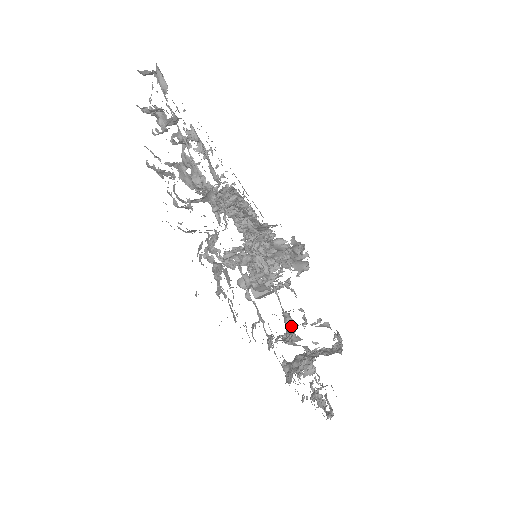
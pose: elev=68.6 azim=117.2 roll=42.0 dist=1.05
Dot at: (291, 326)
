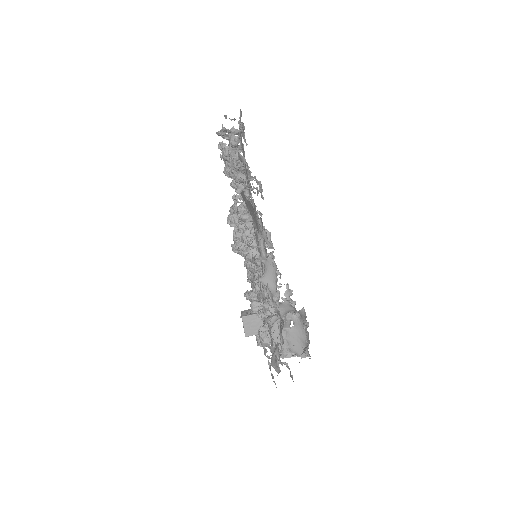
Dot at: occluded
